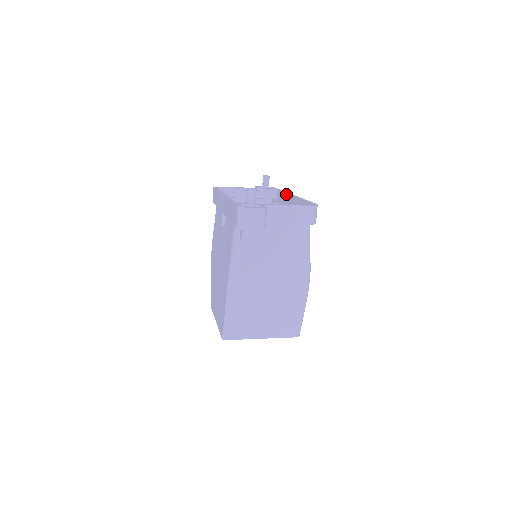
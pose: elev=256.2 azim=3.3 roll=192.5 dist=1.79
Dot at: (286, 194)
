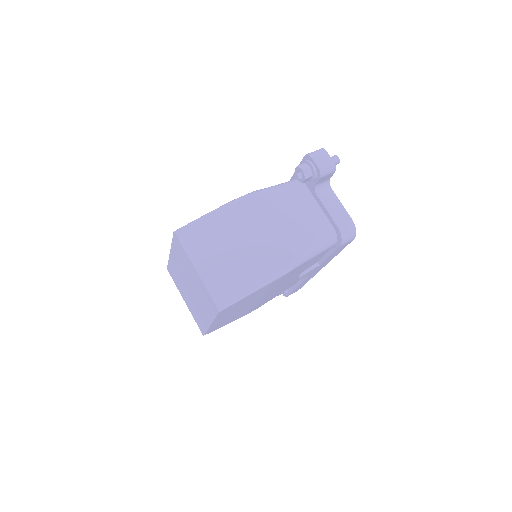
Dot at: occluded
